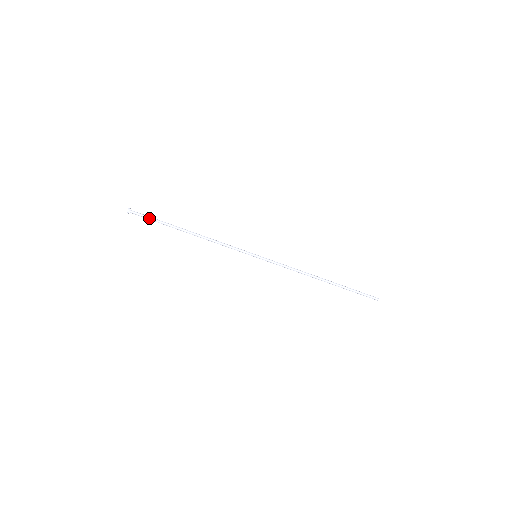
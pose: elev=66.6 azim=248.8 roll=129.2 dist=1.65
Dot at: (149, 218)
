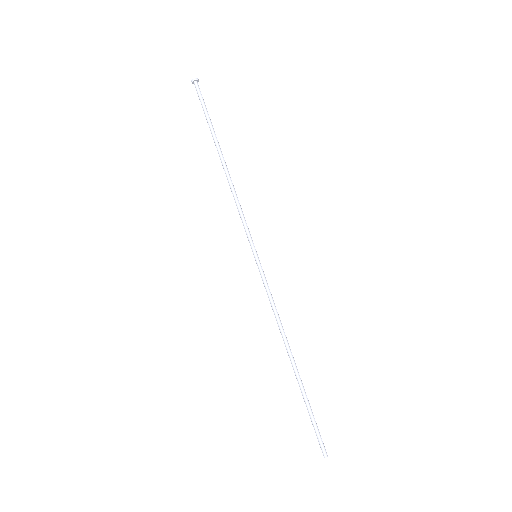
Dot at: (204, 106)
